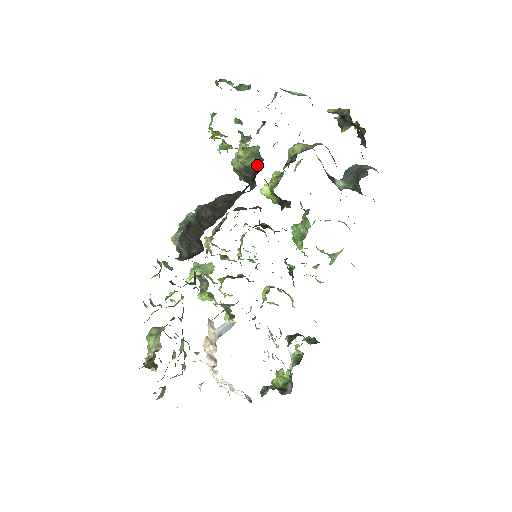
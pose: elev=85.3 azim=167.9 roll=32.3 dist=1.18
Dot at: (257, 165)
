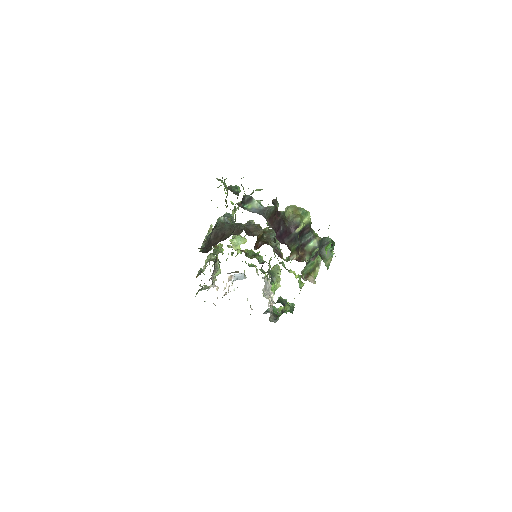
Dot at: occluded
